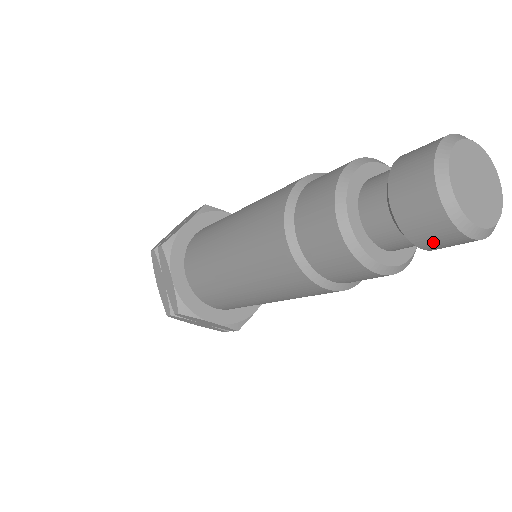
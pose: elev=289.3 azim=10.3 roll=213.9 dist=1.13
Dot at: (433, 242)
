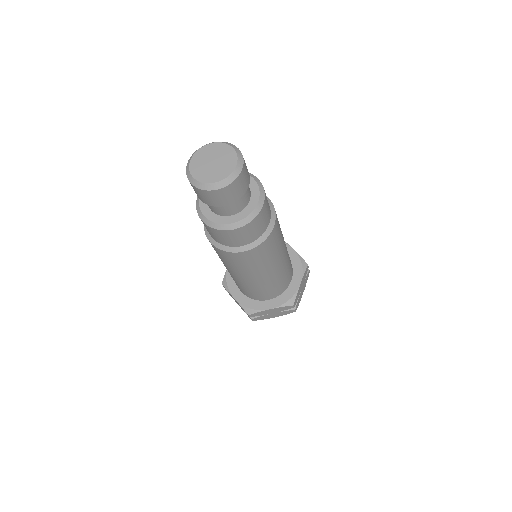
Dot at: (221, 200)
